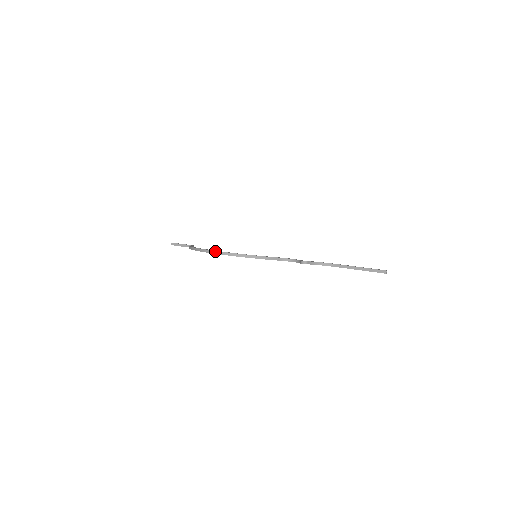
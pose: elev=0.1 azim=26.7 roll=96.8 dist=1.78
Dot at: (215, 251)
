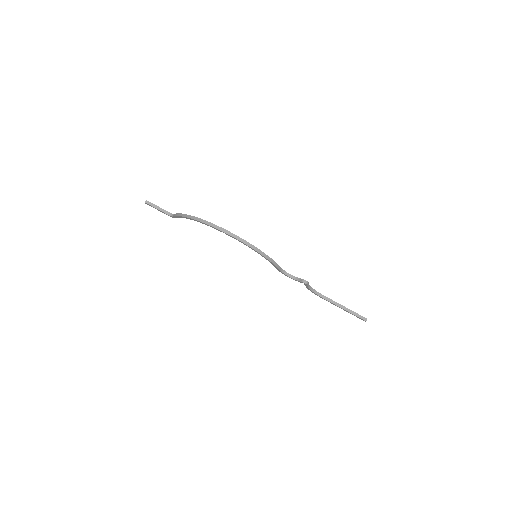
Dot at: (230, 232)
